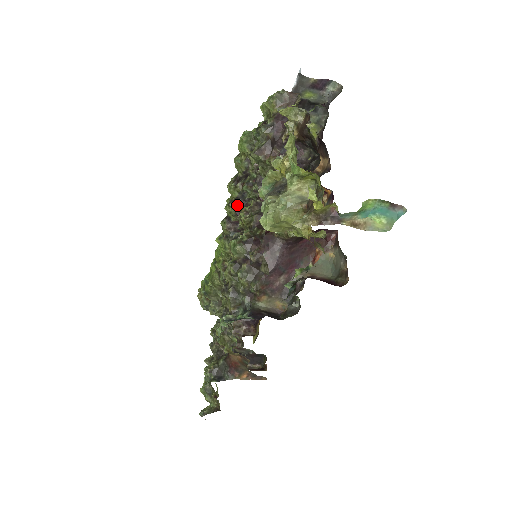
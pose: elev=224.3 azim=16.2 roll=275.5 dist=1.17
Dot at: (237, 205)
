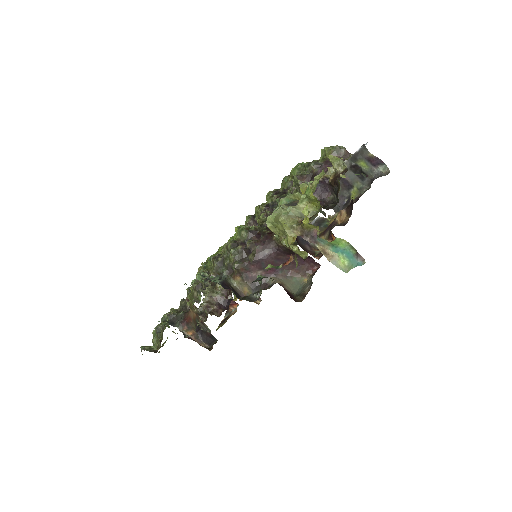
Dot at: (265, 209)
